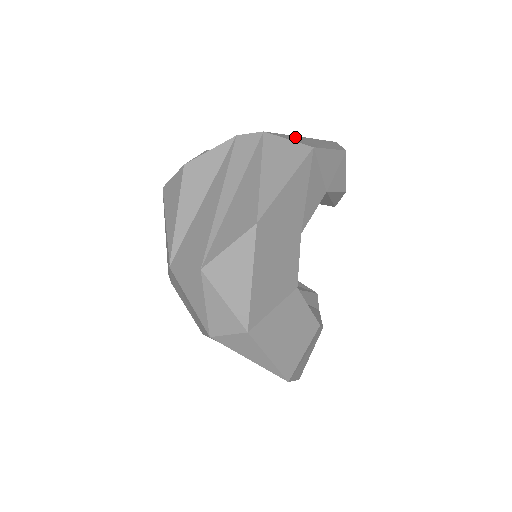
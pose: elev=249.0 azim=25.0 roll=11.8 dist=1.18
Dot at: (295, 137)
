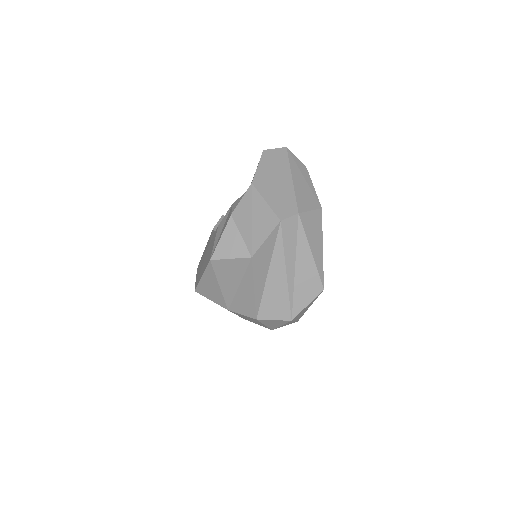
Dot at: (299, 192)
